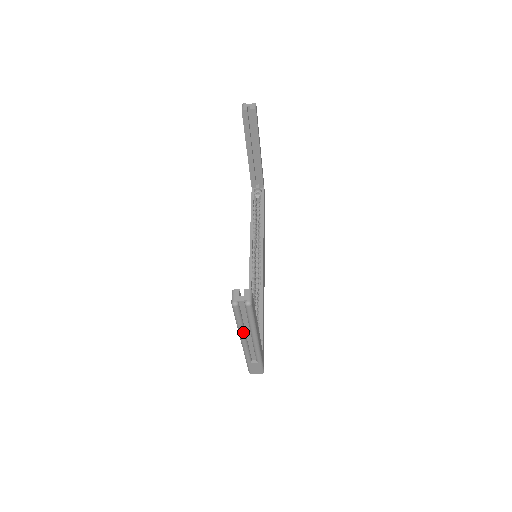
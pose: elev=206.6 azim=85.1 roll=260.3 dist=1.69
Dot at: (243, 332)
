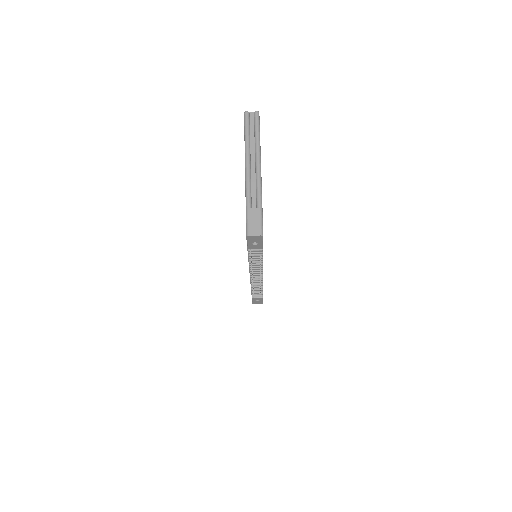
Dot at: (249, 150)
